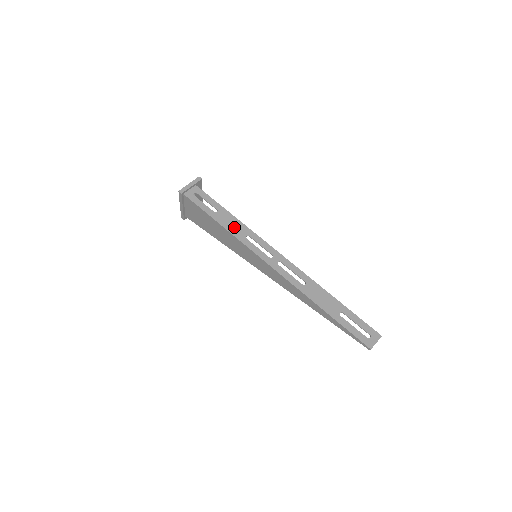
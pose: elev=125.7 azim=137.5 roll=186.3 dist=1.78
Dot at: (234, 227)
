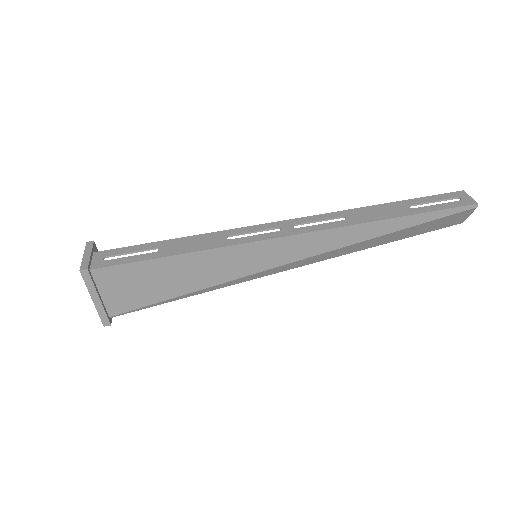
Dot at: (200, 243)
